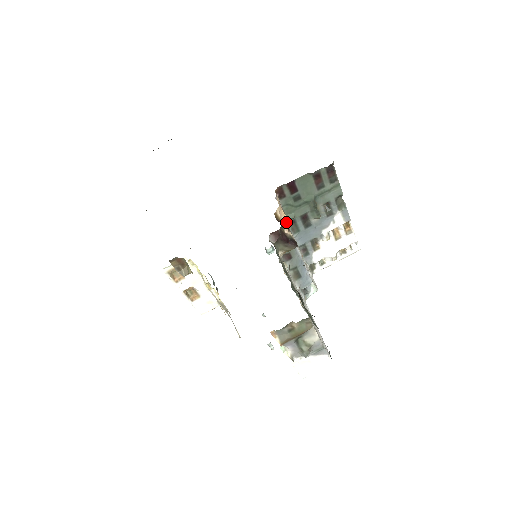
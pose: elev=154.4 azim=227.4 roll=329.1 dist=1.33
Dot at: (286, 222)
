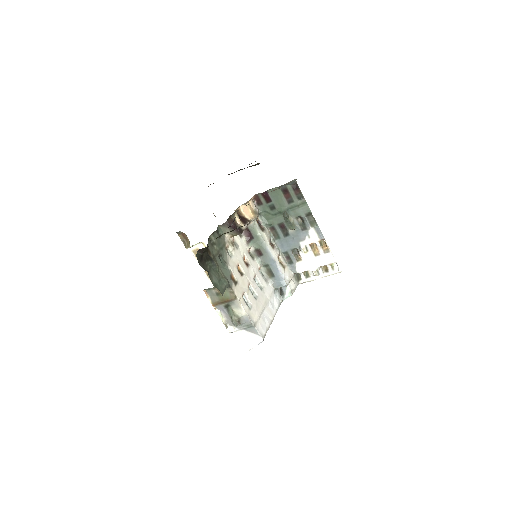
Dot at: (267, 227)
